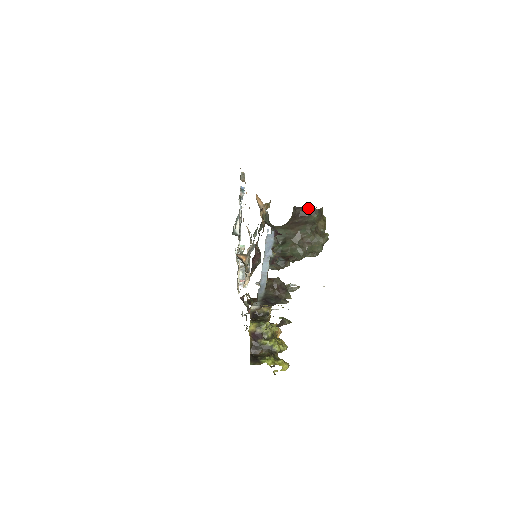
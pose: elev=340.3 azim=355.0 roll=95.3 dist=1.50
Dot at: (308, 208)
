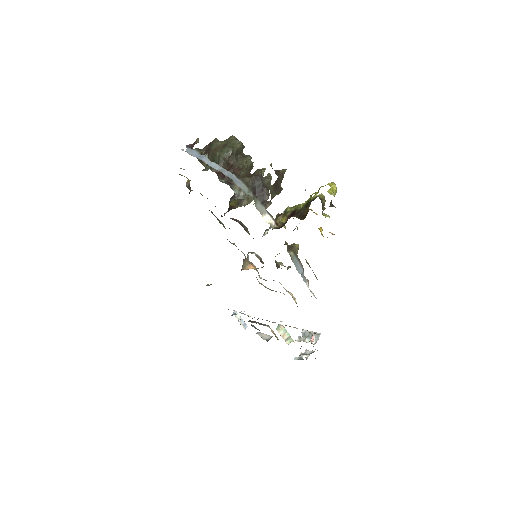
Dot at: (204, 147)
